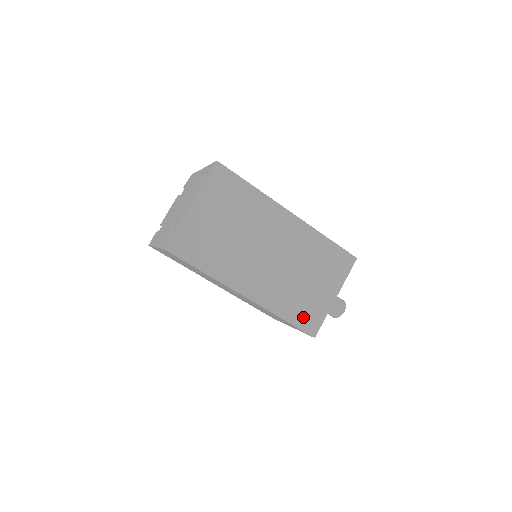
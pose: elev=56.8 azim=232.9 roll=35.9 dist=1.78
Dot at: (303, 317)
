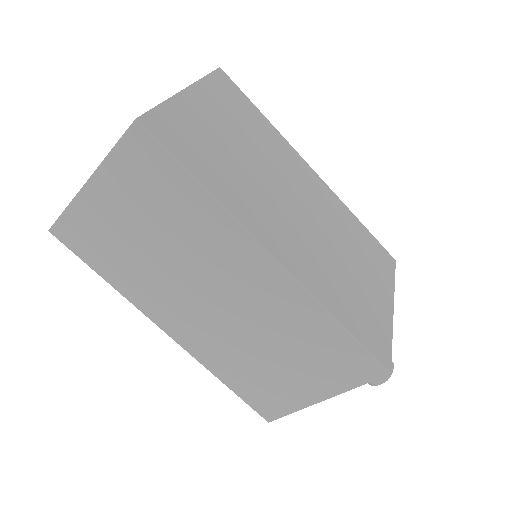
Dot at: (256, 395)
